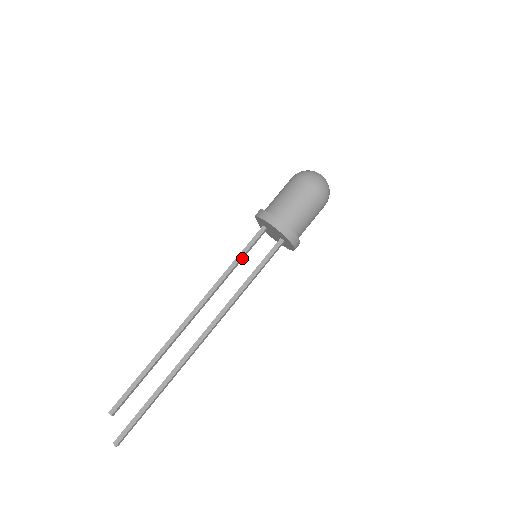
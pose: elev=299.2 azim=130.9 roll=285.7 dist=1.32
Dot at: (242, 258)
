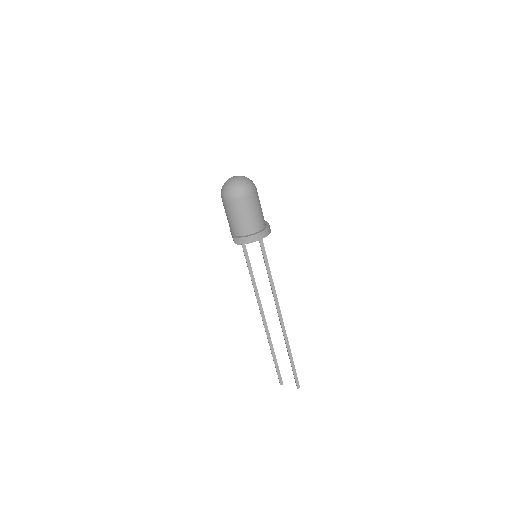
Dot at: (250, 265)
